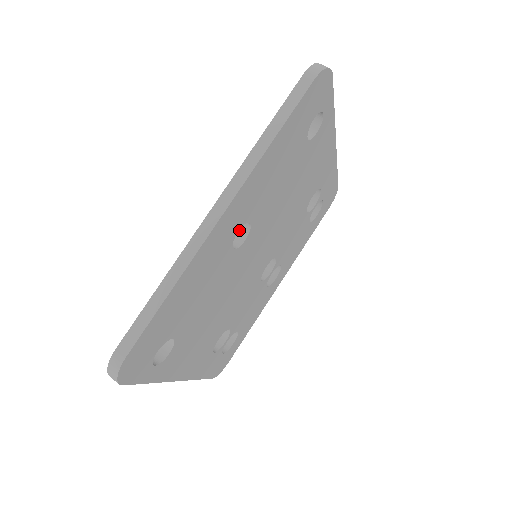
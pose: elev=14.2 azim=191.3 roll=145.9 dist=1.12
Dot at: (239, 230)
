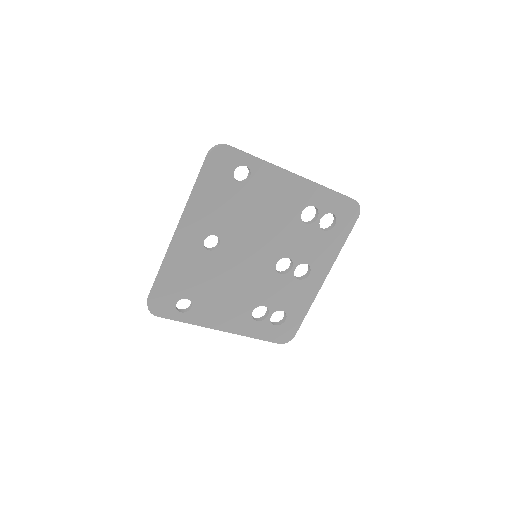
Dot at: (218, 240)
